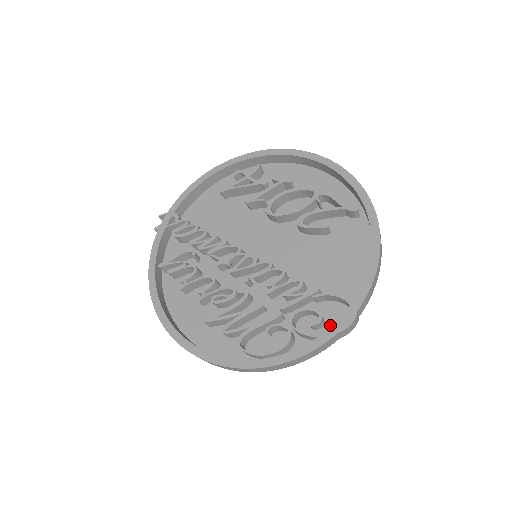
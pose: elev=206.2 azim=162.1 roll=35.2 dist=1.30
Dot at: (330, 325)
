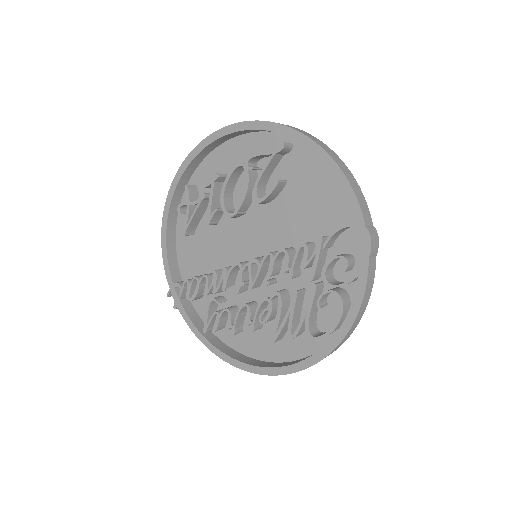
Dot at: occluded
